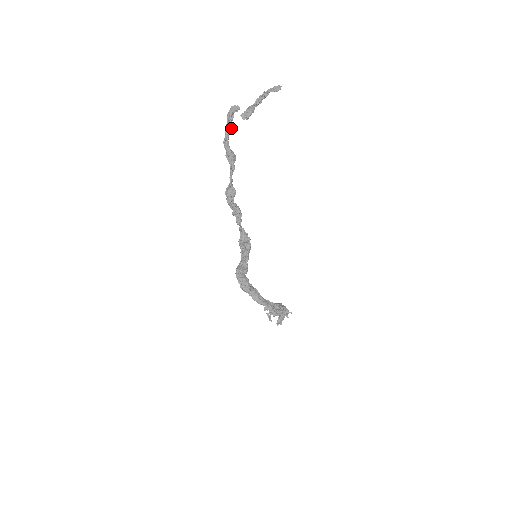
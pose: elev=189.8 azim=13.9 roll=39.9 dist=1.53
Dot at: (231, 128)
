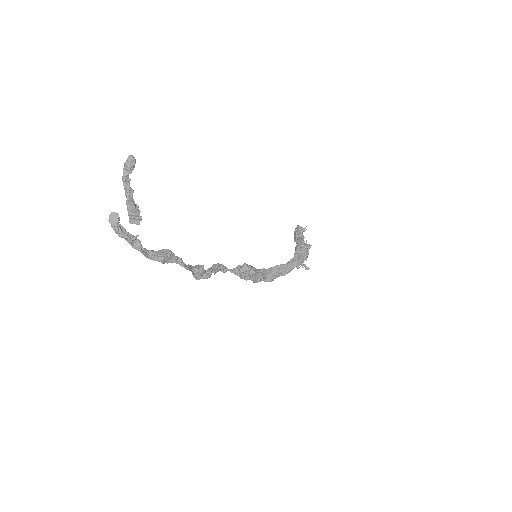
Dot at: (137, 241)
